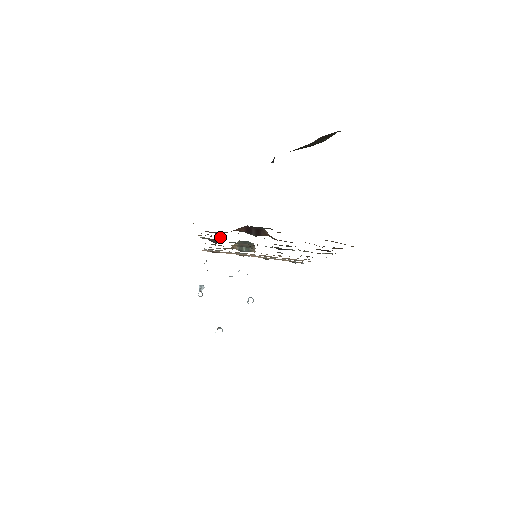
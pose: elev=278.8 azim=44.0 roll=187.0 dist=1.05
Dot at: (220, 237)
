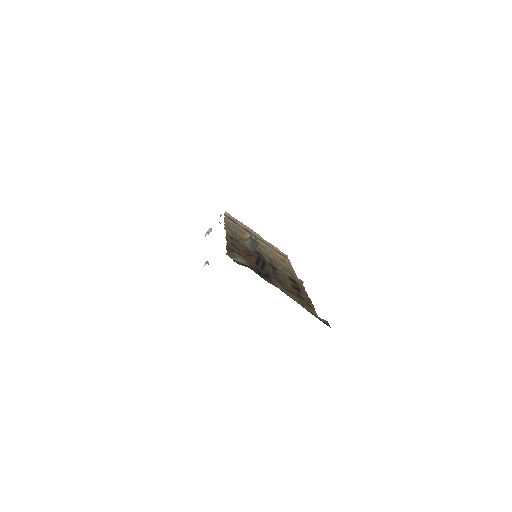
Dot at: (239, 246)
